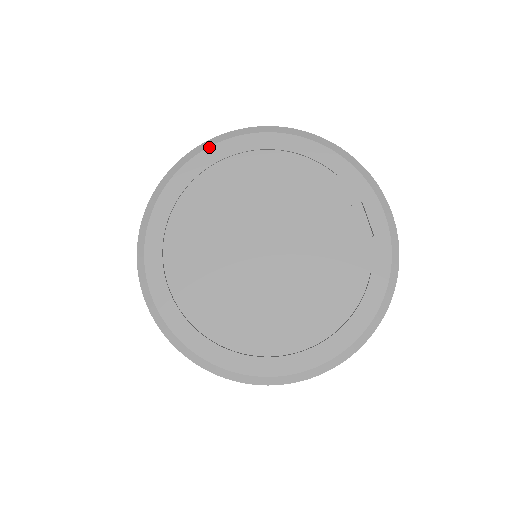
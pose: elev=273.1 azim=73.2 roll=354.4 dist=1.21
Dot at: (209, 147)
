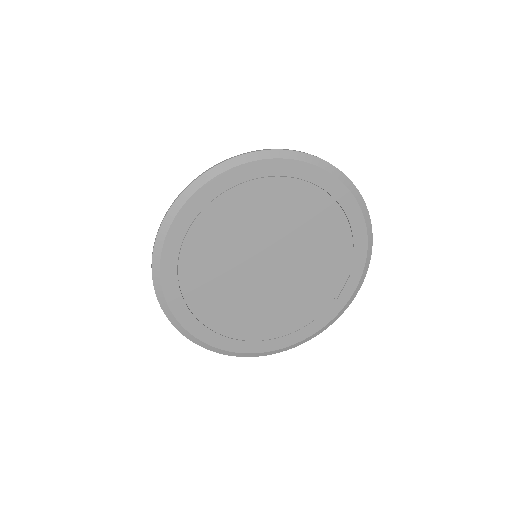
Dot at: (294, 160)
